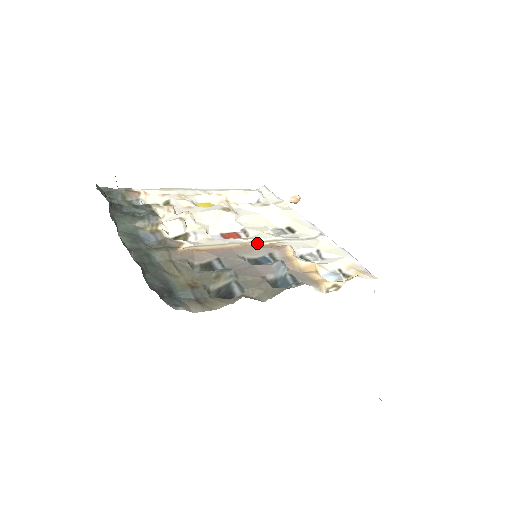
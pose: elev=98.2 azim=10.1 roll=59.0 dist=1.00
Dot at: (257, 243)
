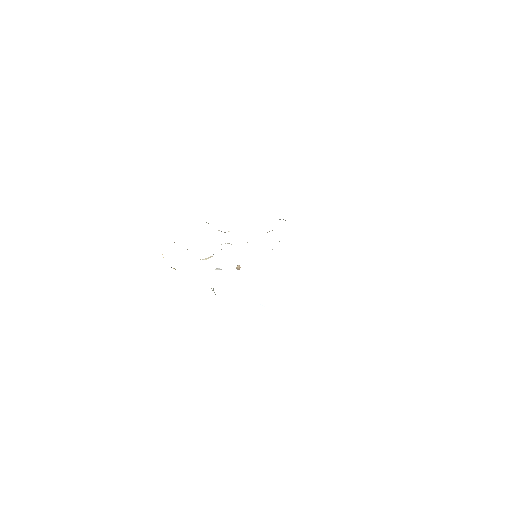
Dot at: occluded
